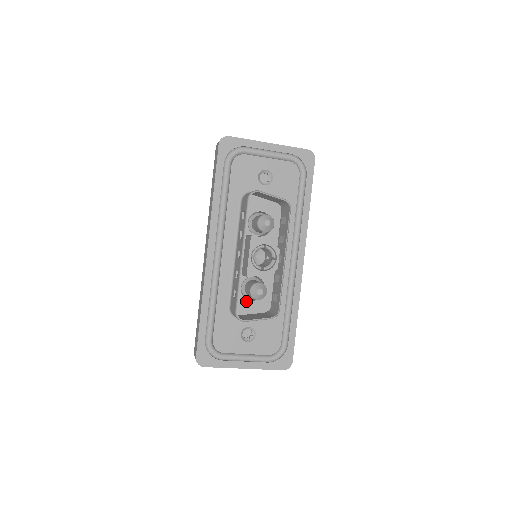
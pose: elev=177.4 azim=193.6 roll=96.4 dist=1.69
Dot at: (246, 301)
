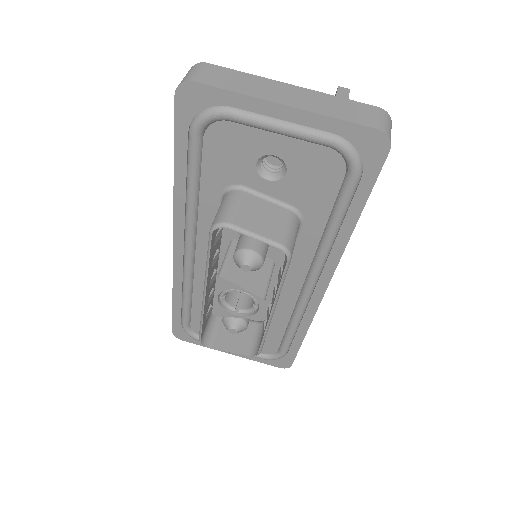
Dot at: occluded
